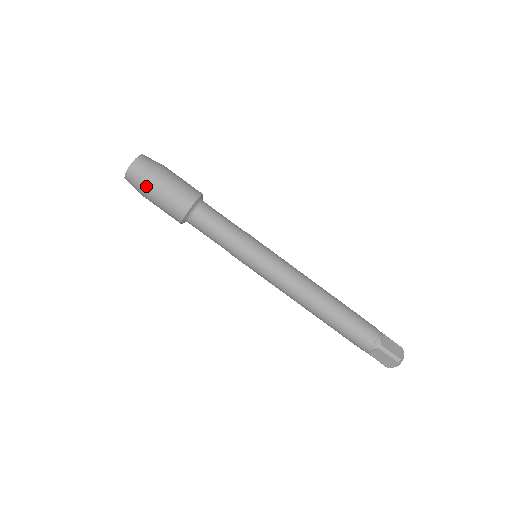
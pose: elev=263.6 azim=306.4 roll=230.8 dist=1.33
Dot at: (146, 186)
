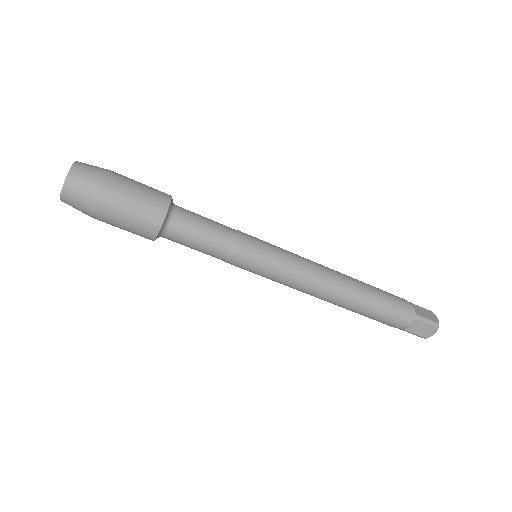
Dot at: occluded
